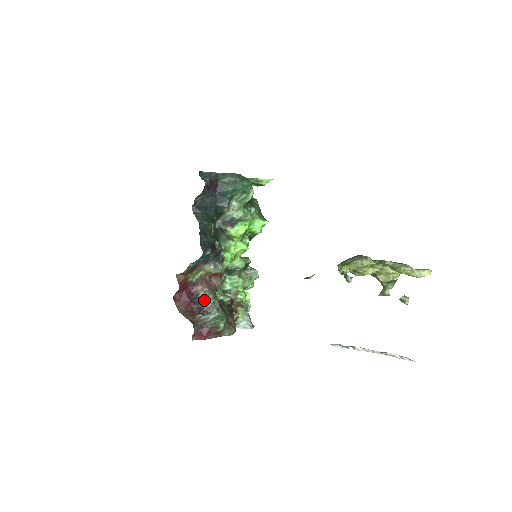
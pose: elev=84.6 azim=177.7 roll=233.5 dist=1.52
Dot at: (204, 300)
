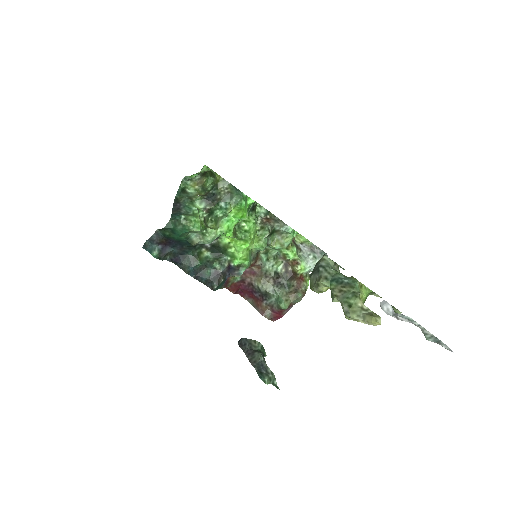
Dot at: (258, 289)
